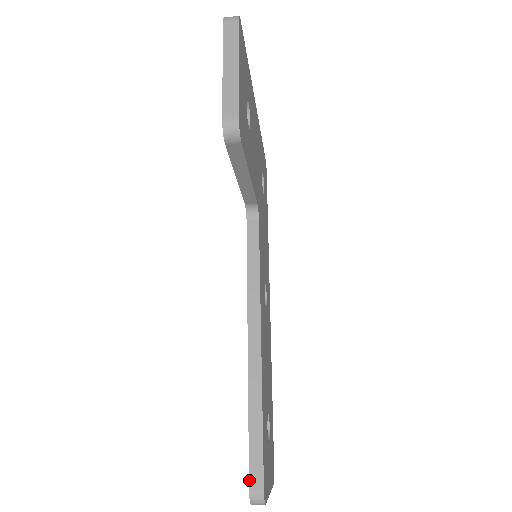
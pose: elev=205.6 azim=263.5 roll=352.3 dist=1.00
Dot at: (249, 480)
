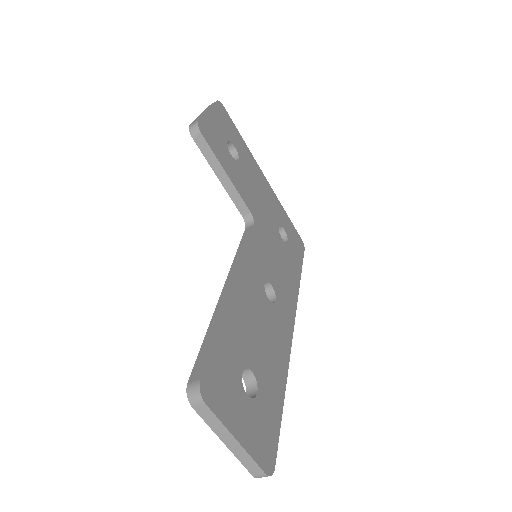
Dot at: (190, 375)
